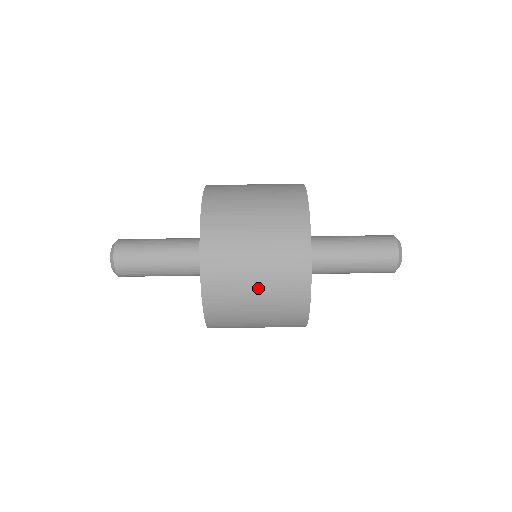
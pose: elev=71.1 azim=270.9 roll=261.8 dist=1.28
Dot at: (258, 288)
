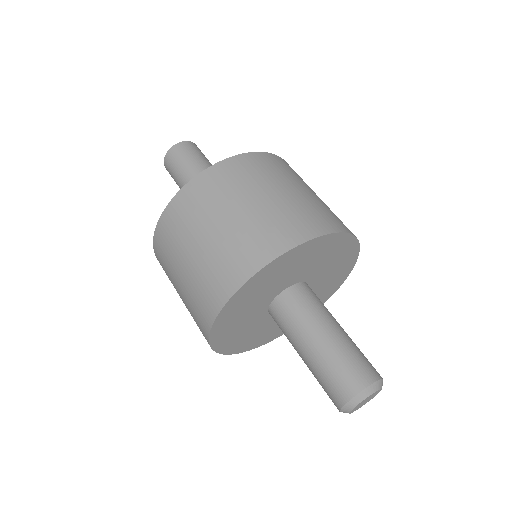
Dot at: (313, 194)
